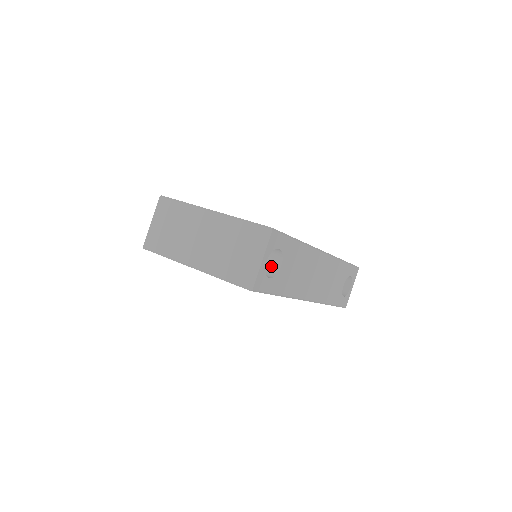
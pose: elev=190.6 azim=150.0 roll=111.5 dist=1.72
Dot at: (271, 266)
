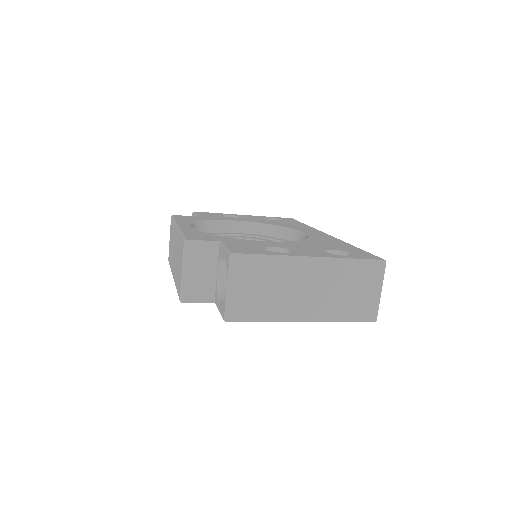
Dot at: occluded
